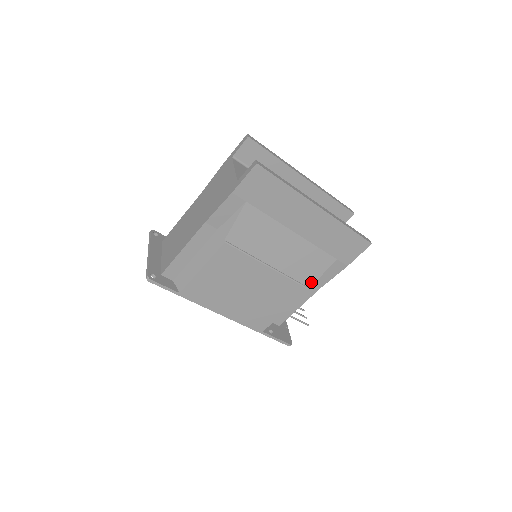
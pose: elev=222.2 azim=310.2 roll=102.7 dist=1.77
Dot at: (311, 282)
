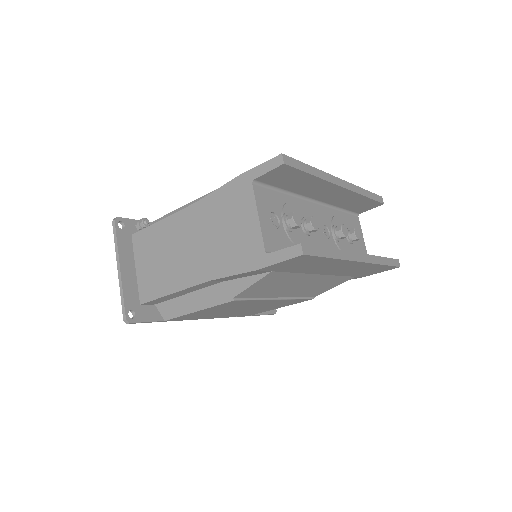
Dot at: (318, 294)
